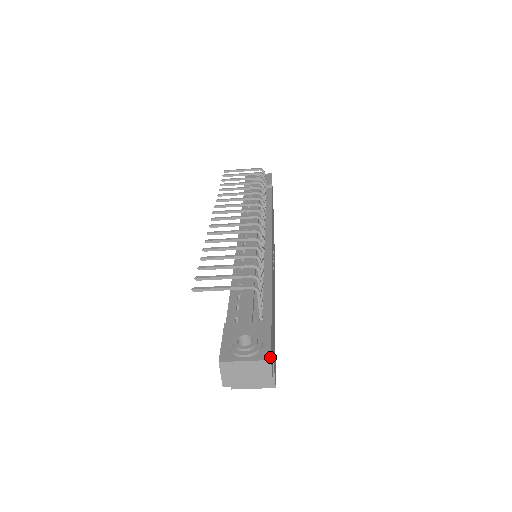
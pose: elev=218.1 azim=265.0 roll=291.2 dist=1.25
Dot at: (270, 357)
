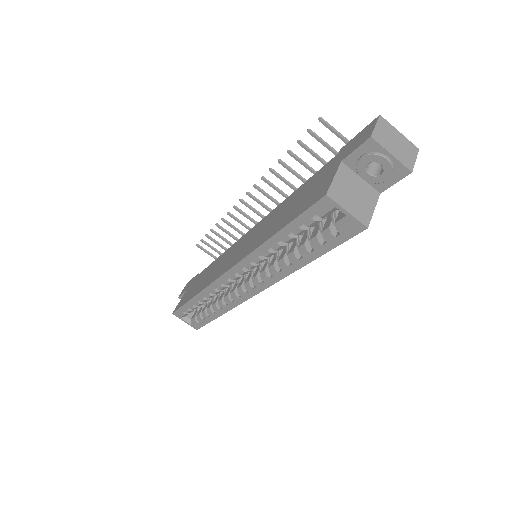
Dot at: (416, 150)
